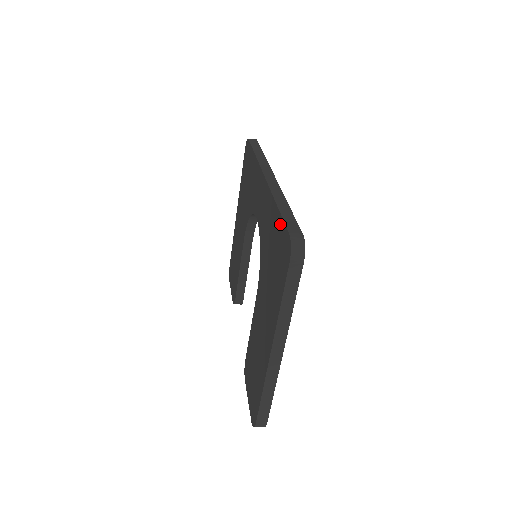
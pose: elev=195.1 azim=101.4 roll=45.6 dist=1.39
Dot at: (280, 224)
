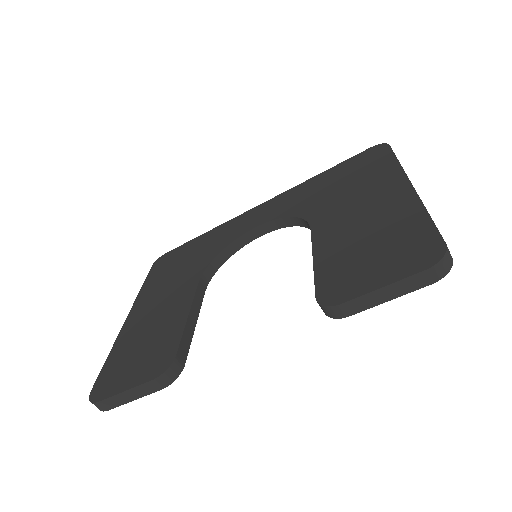
Dot at: (343, 164)
